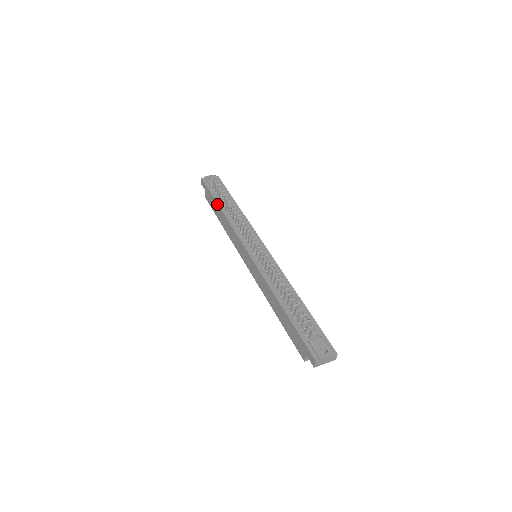
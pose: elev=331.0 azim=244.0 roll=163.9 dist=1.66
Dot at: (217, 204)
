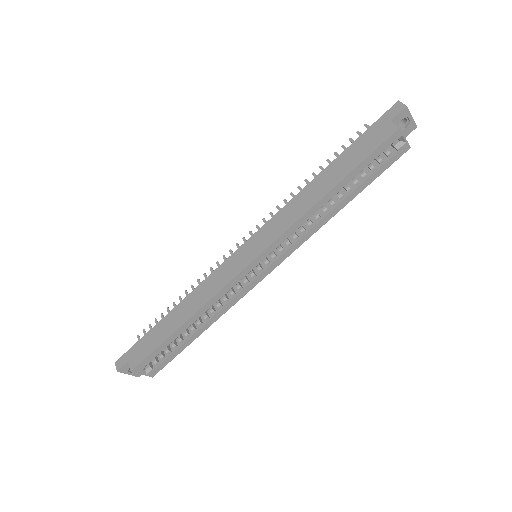
Dot at: (161, 320)
